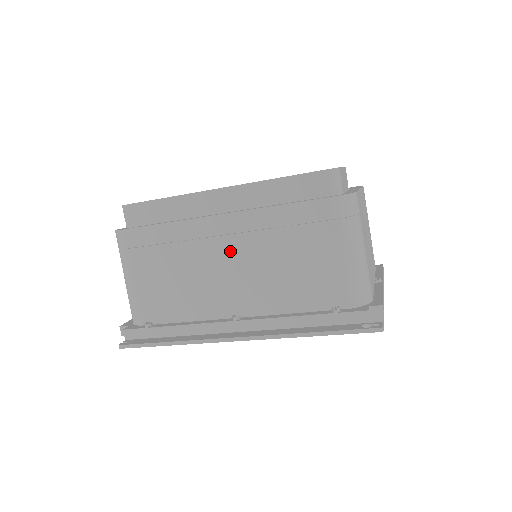
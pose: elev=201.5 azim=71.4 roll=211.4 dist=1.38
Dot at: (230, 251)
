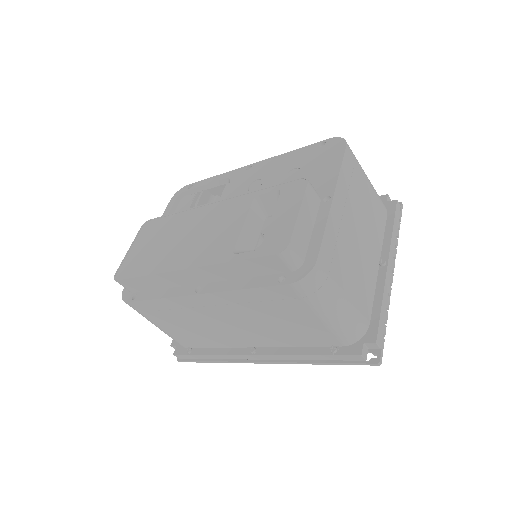
Dot at: (221, 315)
